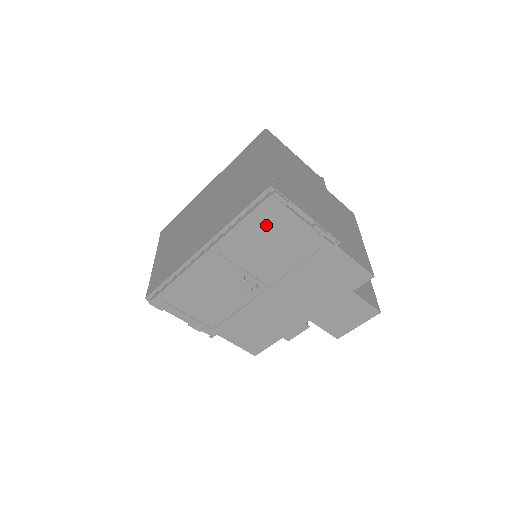
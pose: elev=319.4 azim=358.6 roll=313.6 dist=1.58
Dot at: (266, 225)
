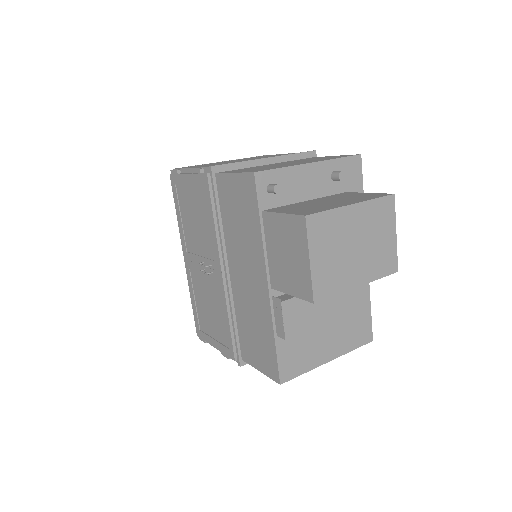
Dot at: (183, 201)
